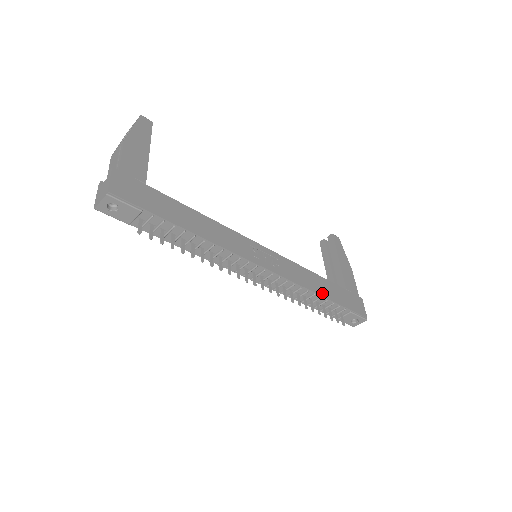
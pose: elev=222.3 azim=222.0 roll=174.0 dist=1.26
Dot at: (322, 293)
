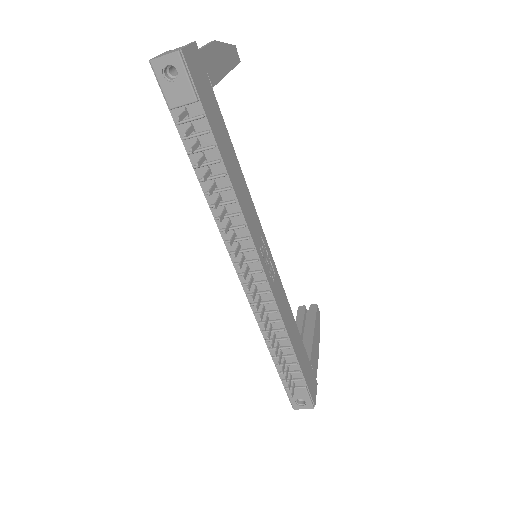
Dot at: (293, 344)
